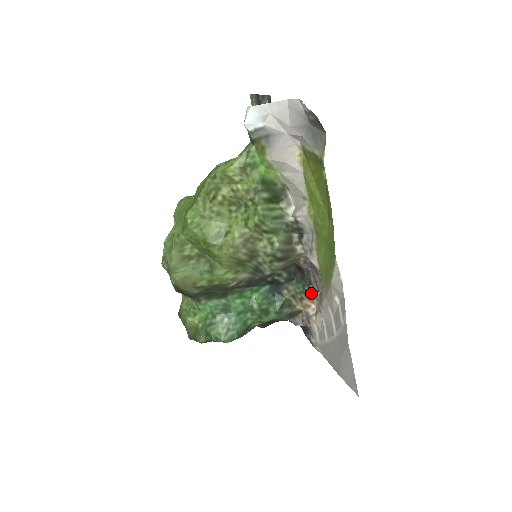
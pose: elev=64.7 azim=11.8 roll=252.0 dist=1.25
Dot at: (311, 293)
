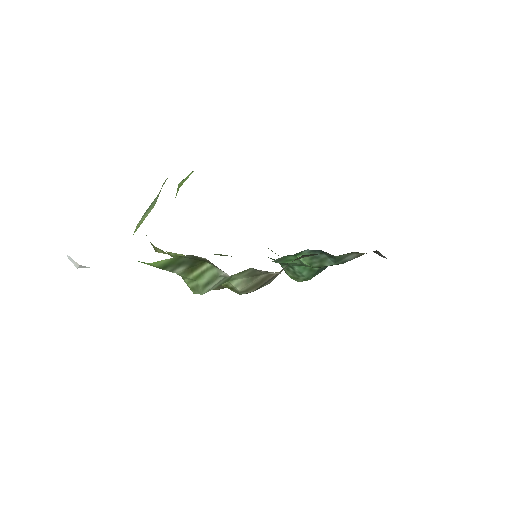
Dot at: occluded
